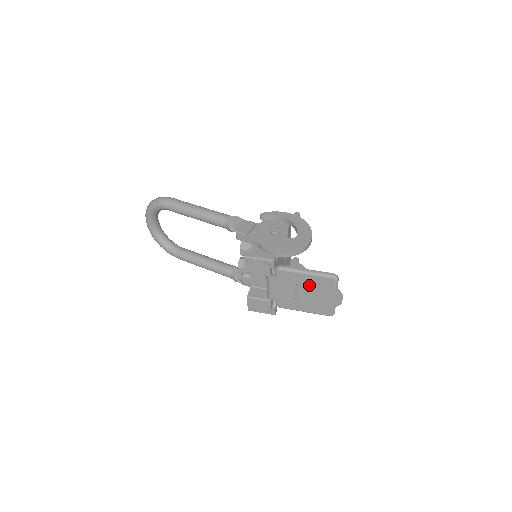
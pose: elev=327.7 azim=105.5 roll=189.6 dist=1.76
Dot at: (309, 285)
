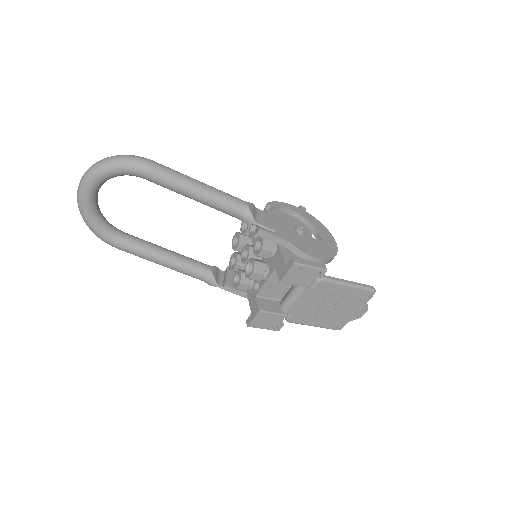
Dot at: (343, 298)
